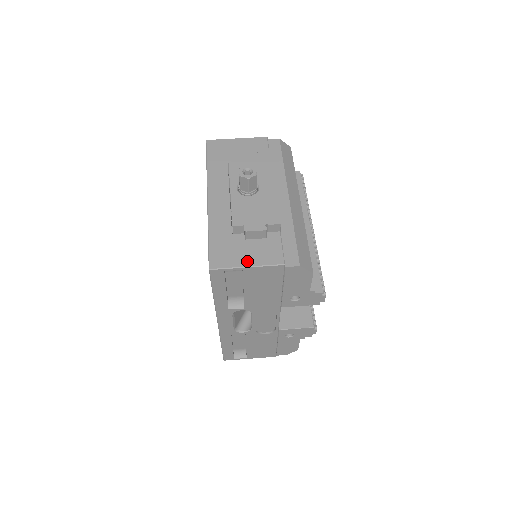
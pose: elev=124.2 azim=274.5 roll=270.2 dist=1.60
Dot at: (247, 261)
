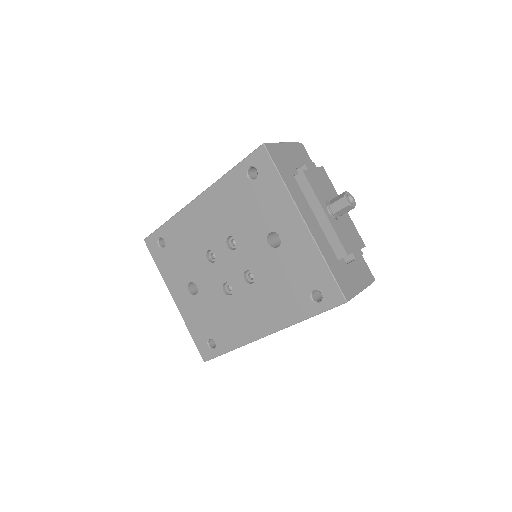
Dot at: (359, 286)
